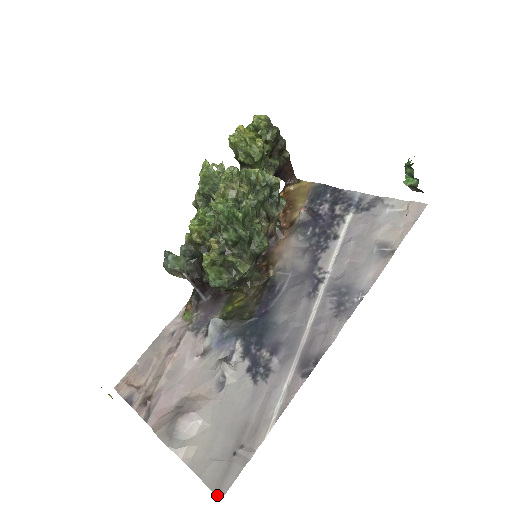
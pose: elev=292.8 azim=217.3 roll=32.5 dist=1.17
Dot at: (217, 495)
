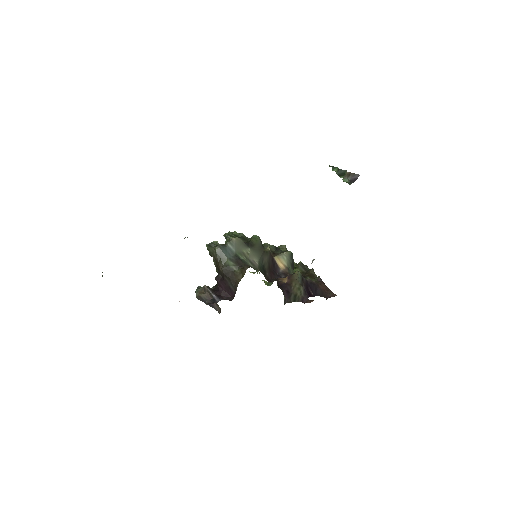
Dot at: occluded
